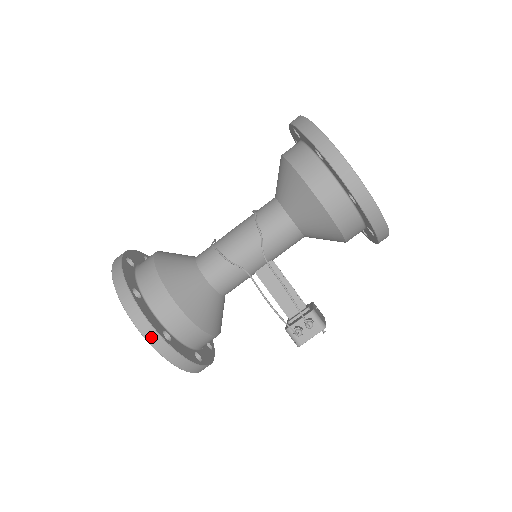
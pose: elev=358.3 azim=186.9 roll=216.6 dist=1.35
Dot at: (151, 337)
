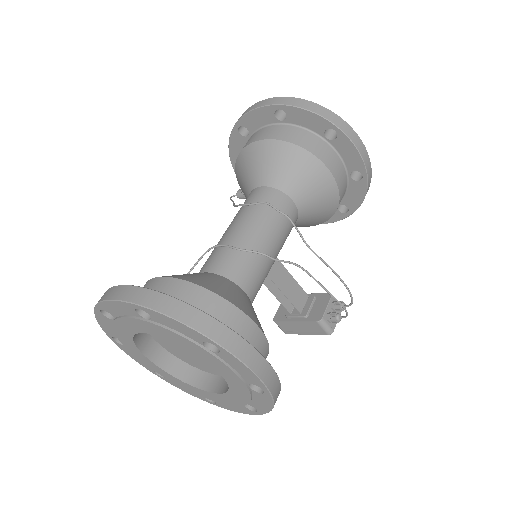
Dot at: (268, 377)
